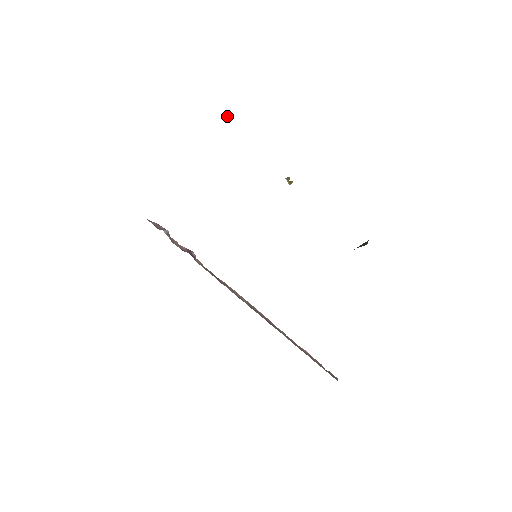
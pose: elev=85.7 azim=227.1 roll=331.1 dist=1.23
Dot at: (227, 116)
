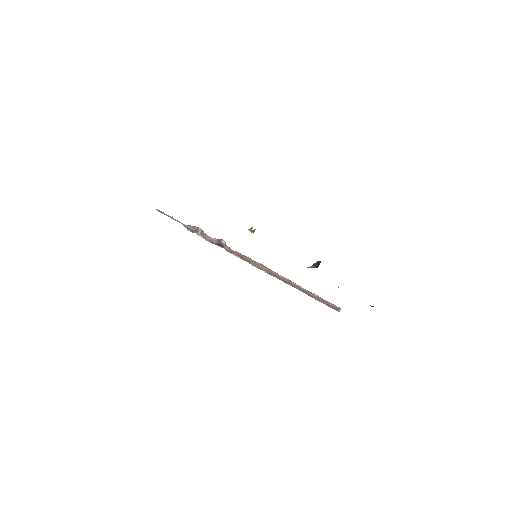
Dot at: occluded
